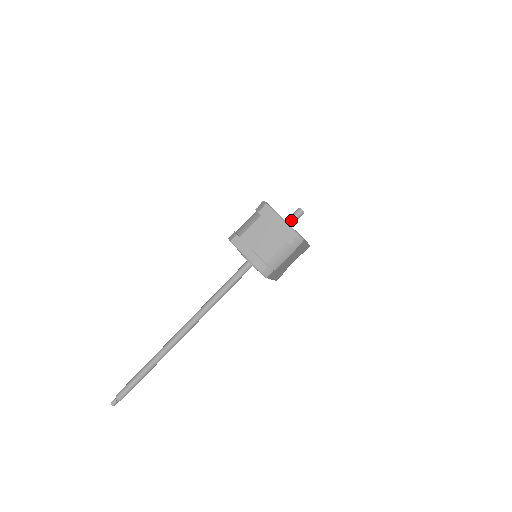
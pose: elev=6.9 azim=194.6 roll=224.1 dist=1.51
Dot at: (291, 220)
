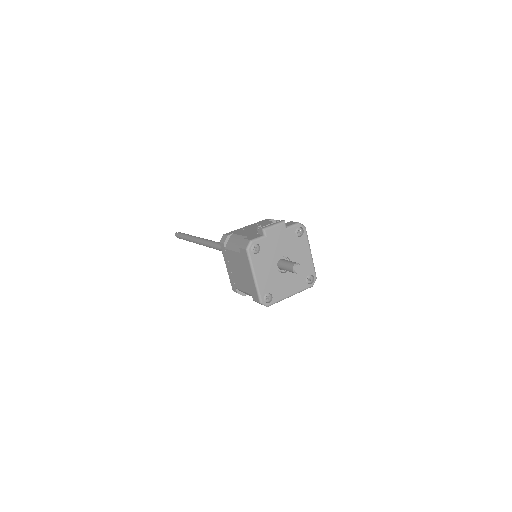
Dot at: (283, 268)
